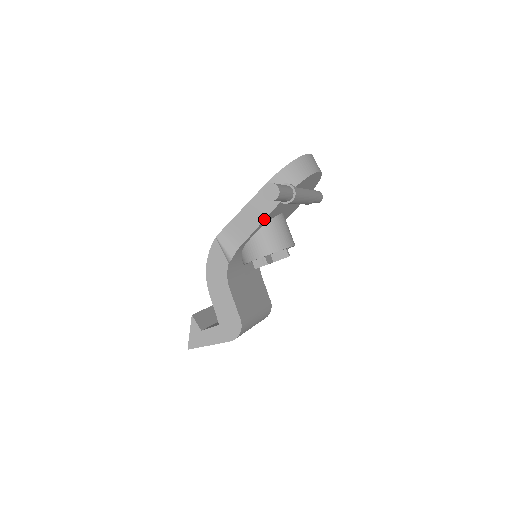
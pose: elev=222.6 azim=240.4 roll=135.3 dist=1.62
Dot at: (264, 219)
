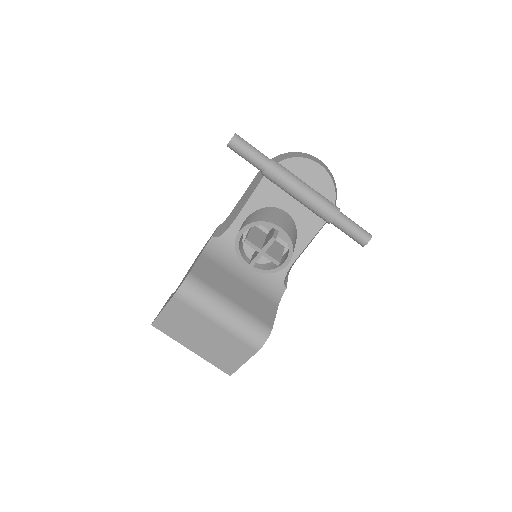
Dot at: (250, 196)
